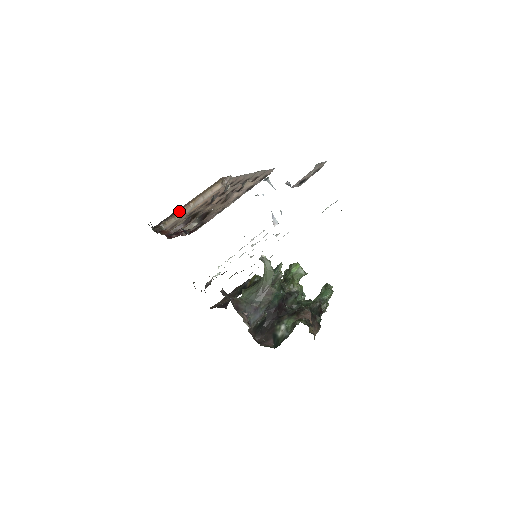
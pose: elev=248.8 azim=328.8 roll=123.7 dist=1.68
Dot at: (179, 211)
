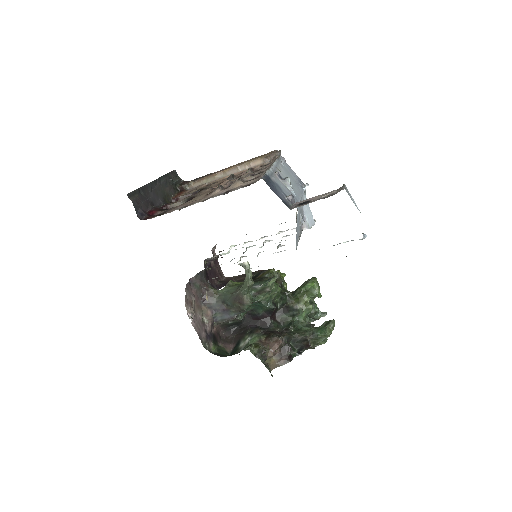
Dot at: (209, 175)
